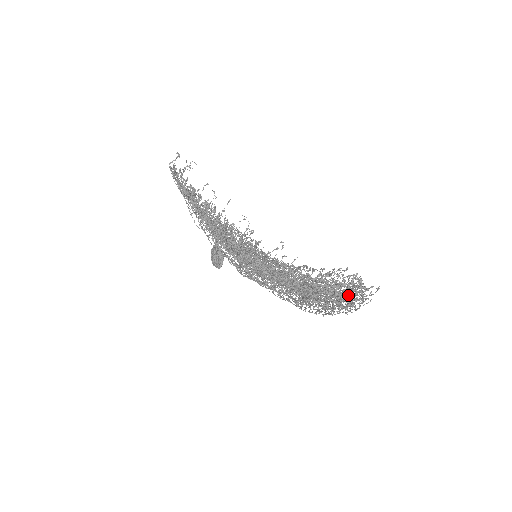
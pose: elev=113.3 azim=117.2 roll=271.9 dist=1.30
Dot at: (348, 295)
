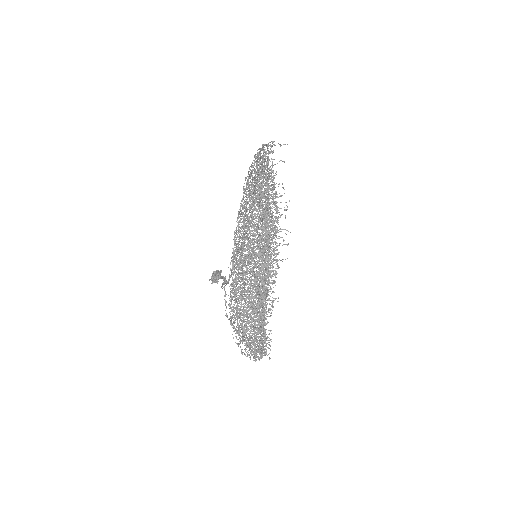
Dot at: (257, 346)
